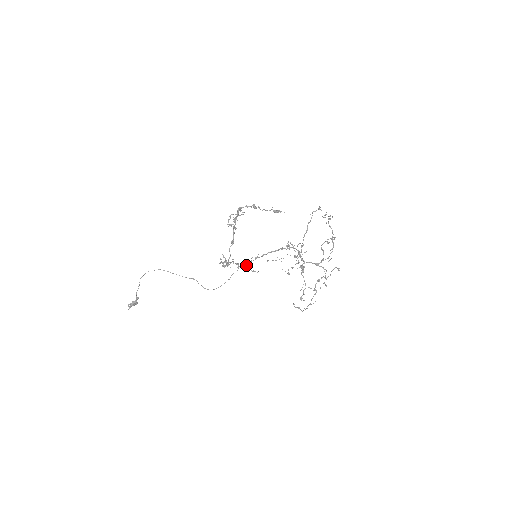
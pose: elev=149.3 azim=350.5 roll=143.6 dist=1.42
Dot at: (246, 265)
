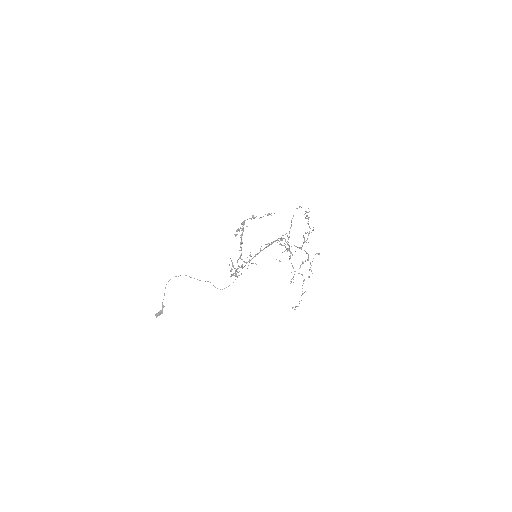
Dot at: occluded
